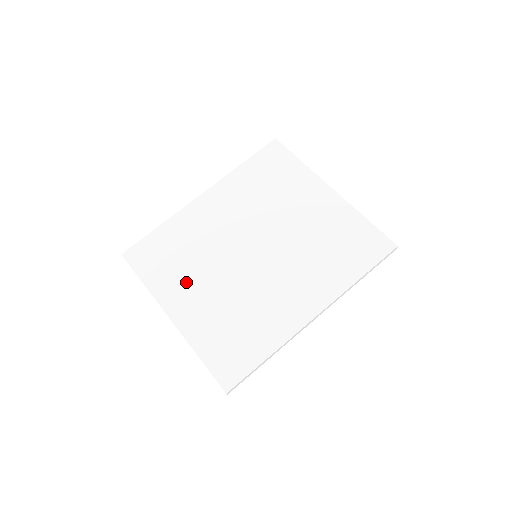
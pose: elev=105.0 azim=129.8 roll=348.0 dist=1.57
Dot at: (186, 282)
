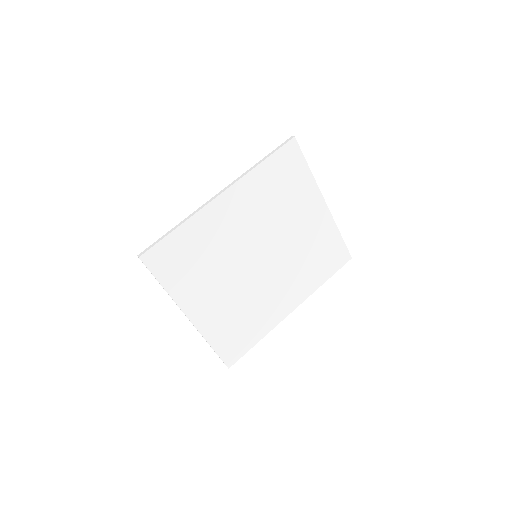
Dot at: (203, 286)
